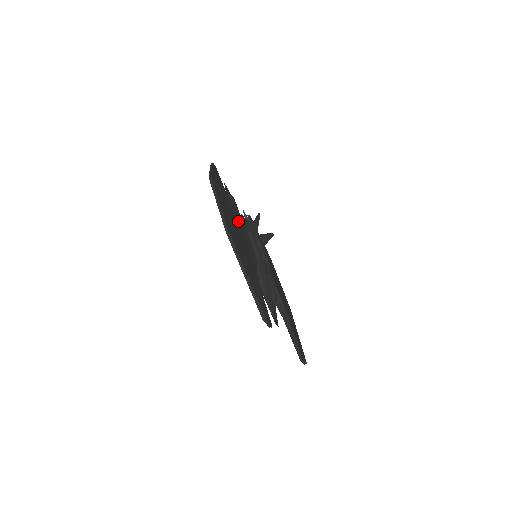
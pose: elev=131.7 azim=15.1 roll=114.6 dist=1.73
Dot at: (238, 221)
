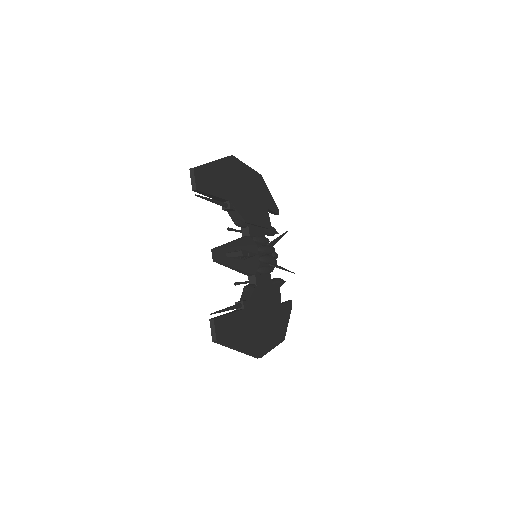
Dot at: (259, 212)
